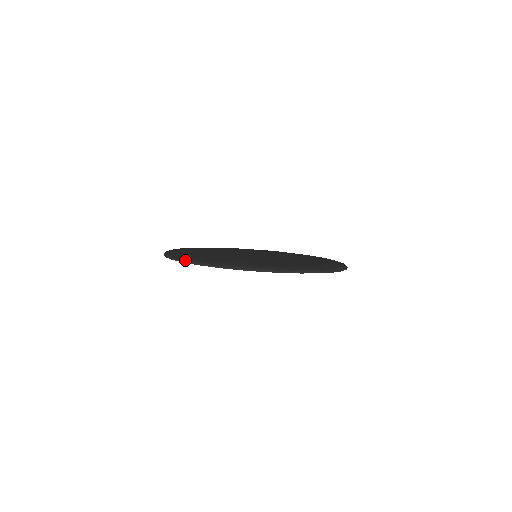
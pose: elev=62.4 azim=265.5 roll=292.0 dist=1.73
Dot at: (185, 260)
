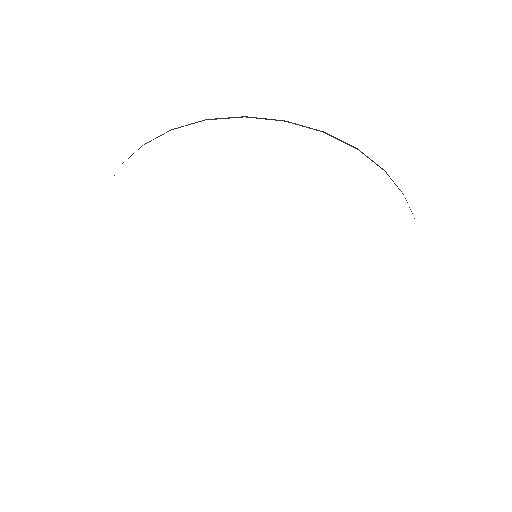
Dot at: (210, 119)
